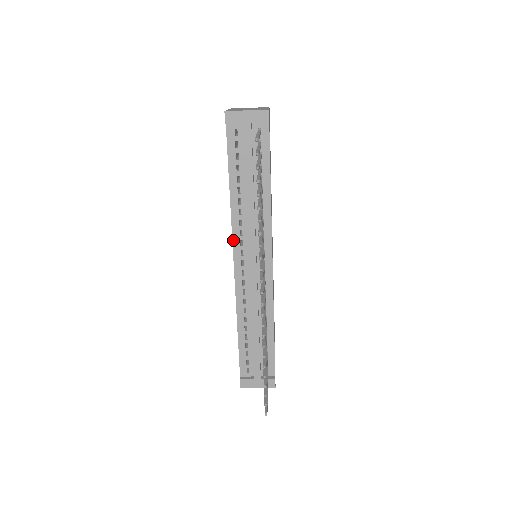
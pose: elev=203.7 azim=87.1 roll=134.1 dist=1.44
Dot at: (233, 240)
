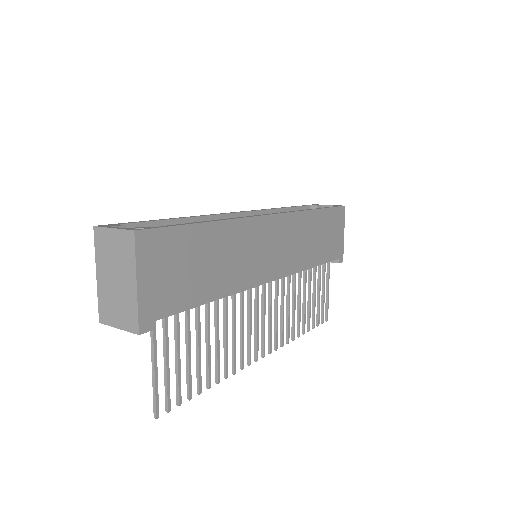
Dot at: occluded
